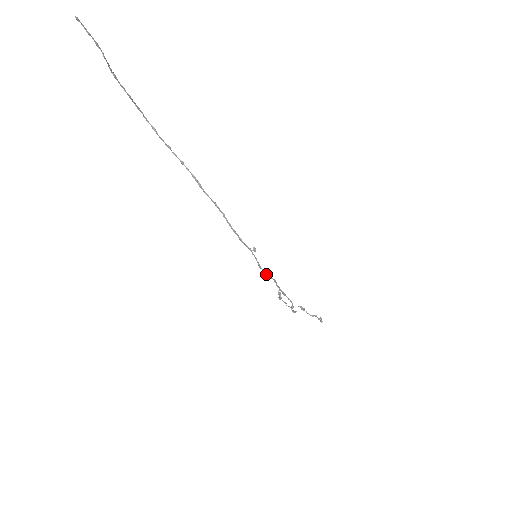
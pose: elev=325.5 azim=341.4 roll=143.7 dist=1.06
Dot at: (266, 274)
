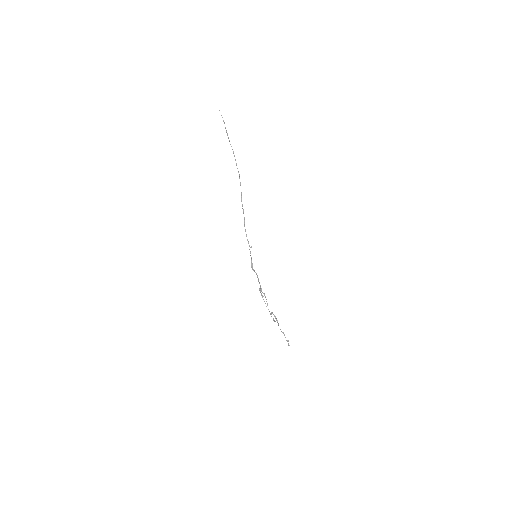
Dot at: (252, 267)
